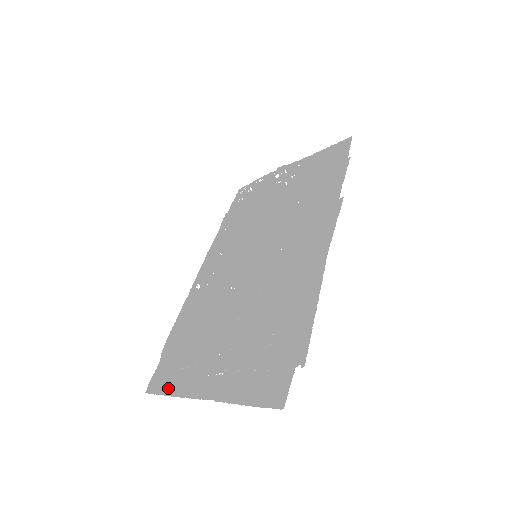
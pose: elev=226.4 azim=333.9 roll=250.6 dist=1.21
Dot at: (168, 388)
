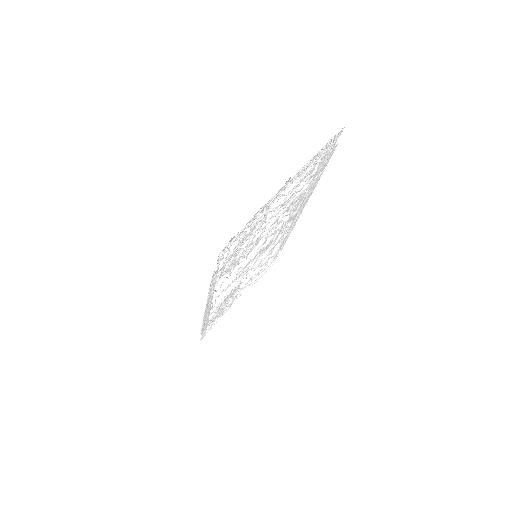
Dot at: (246, 227)
